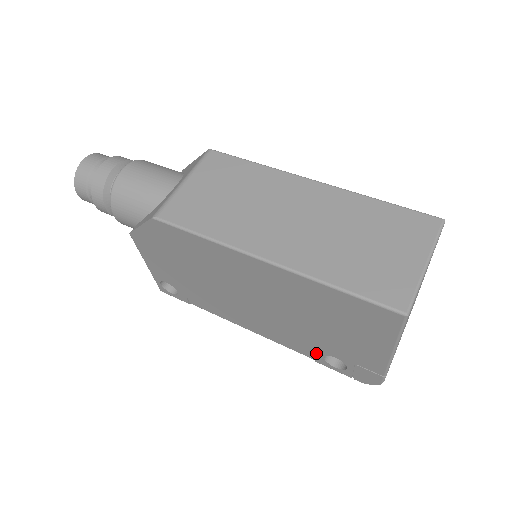
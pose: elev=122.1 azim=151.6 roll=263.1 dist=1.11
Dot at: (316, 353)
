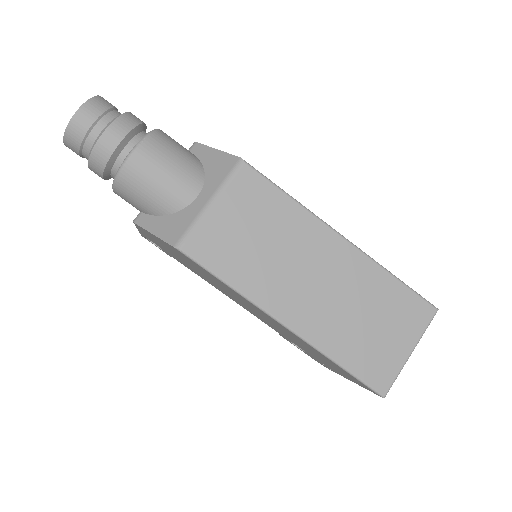
Dot at: (284, 337)
